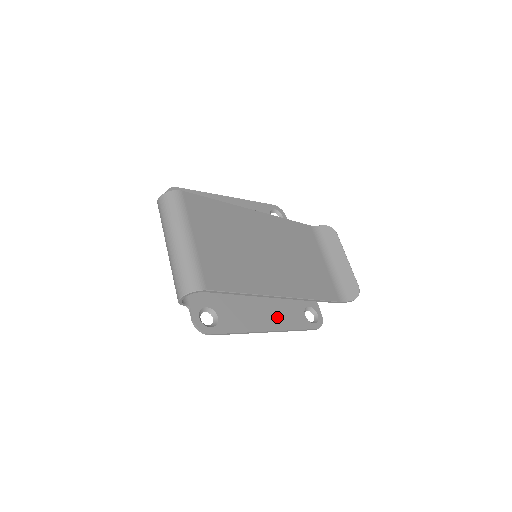
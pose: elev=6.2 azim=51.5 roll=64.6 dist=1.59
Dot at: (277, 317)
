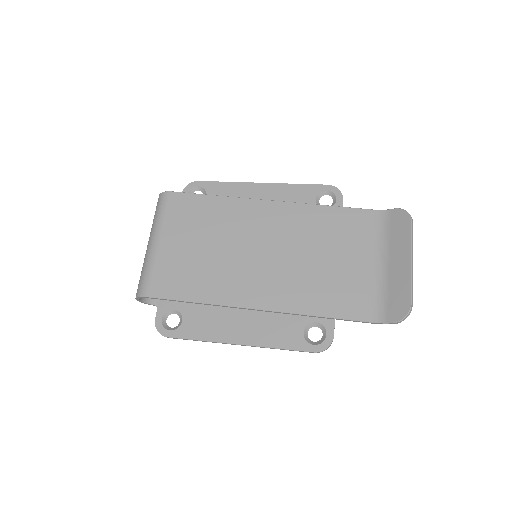
Dot at: (258, 330)
